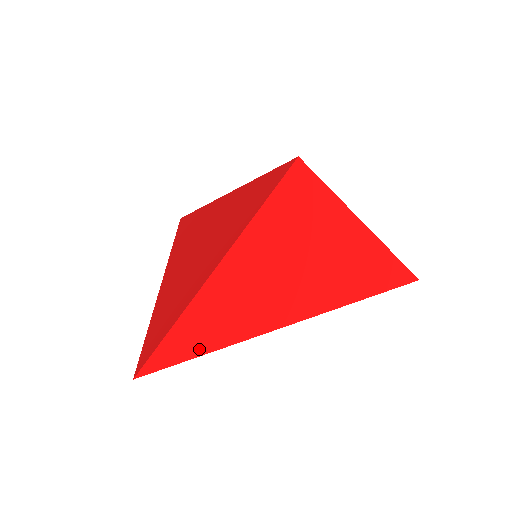
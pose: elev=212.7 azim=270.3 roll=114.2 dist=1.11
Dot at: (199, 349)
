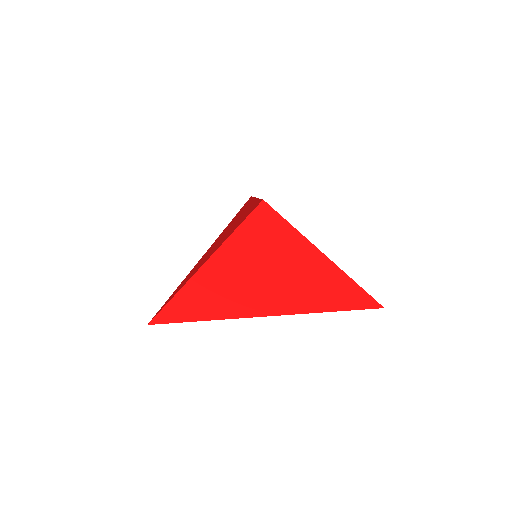
Dot at: (187, 318)
